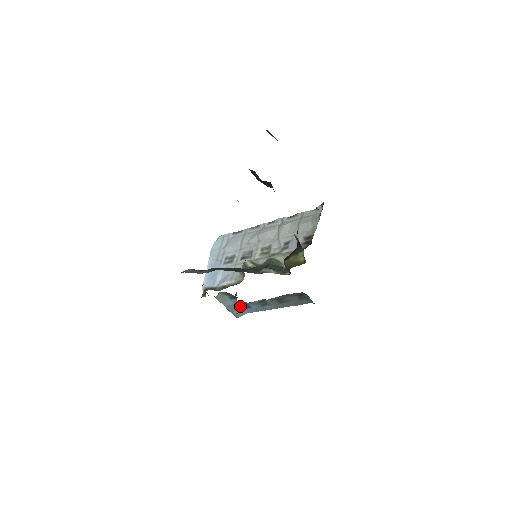
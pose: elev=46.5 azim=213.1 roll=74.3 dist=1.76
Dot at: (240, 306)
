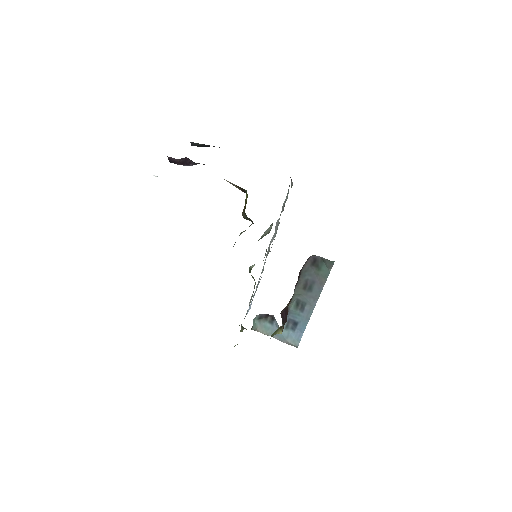
Dot at: (288, 329)
